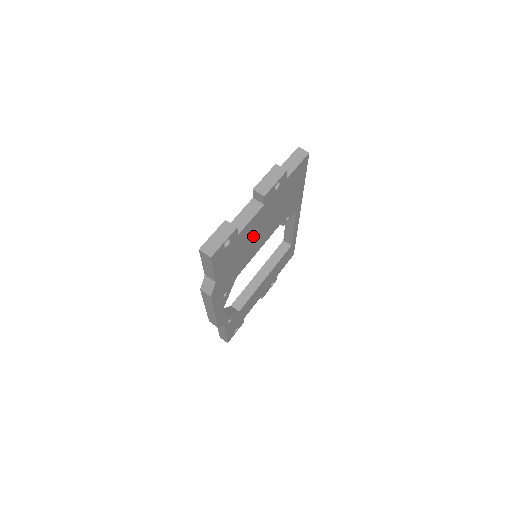
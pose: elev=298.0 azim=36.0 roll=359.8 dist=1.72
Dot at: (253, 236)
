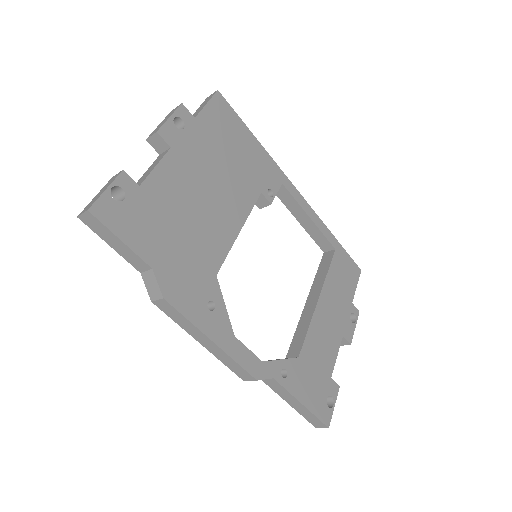
Dot at: (193, 201)
